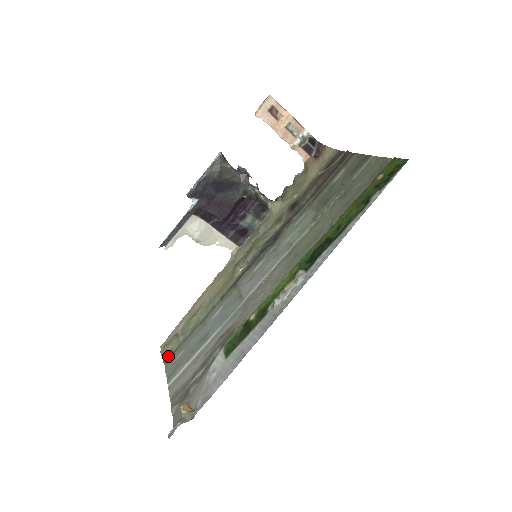
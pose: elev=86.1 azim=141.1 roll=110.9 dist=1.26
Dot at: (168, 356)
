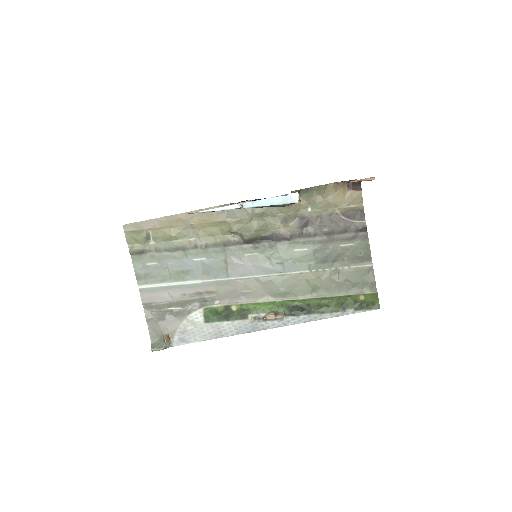
Dot at: (136, 252)
